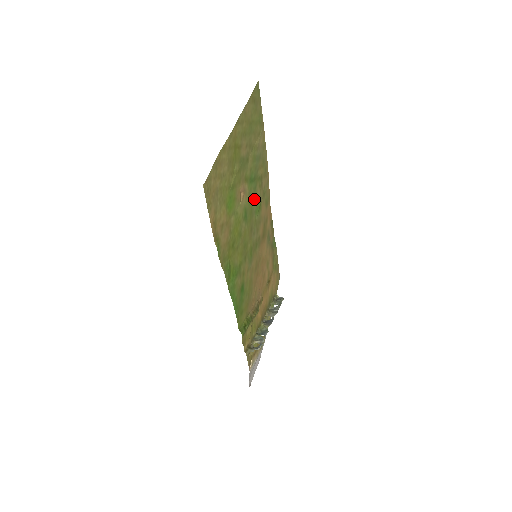
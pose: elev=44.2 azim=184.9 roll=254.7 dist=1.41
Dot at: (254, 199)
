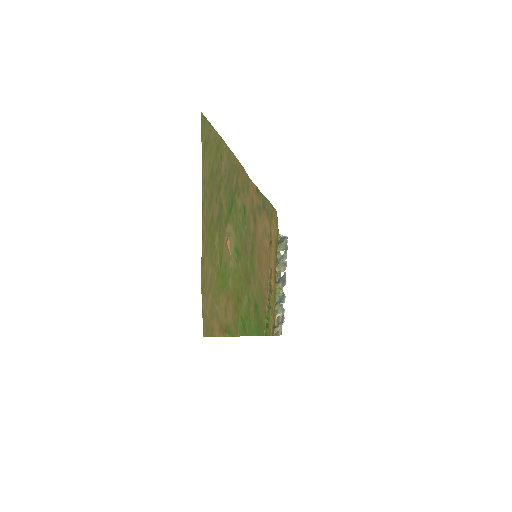
Dot at: (238, 218)
